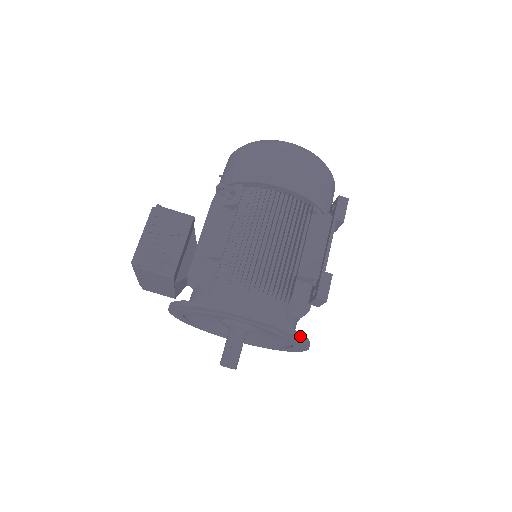
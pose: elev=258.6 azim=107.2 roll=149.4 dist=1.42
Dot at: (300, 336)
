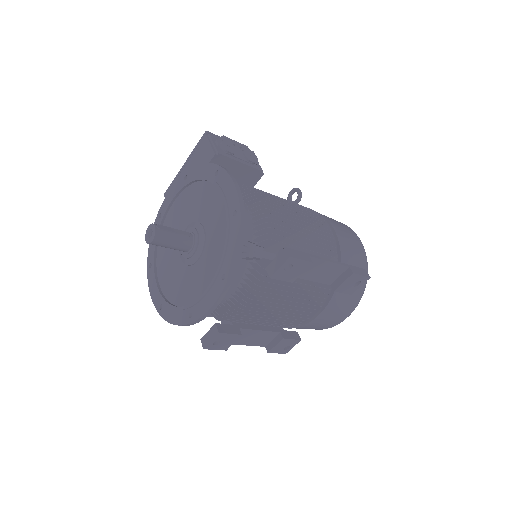
Dot at: (240, 248)
